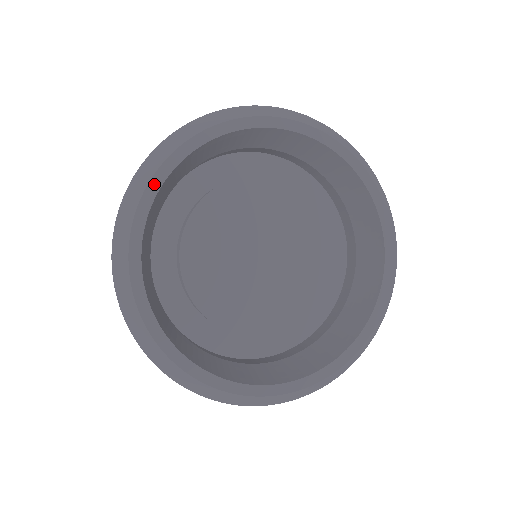
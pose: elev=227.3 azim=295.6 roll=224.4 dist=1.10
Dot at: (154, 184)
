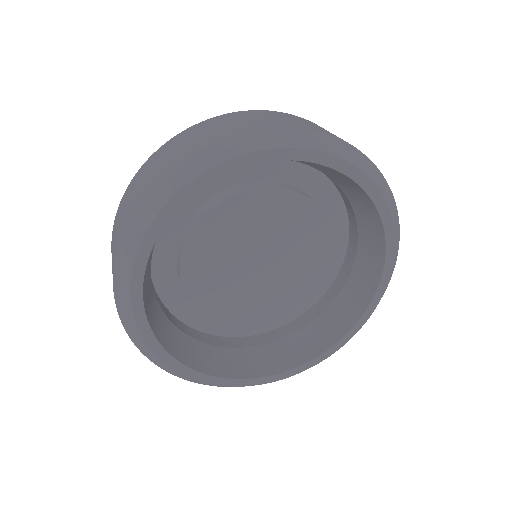
Dot at: (142, 254)
